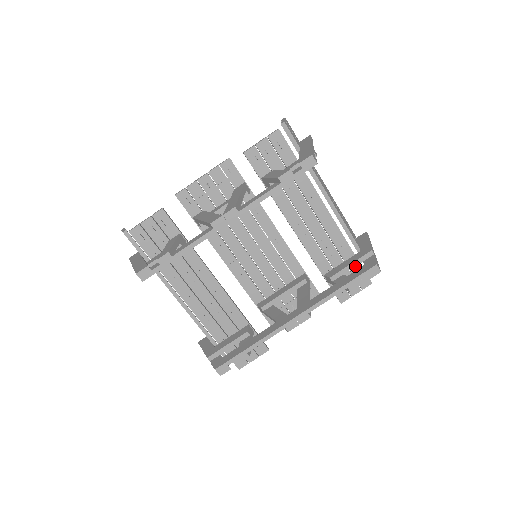
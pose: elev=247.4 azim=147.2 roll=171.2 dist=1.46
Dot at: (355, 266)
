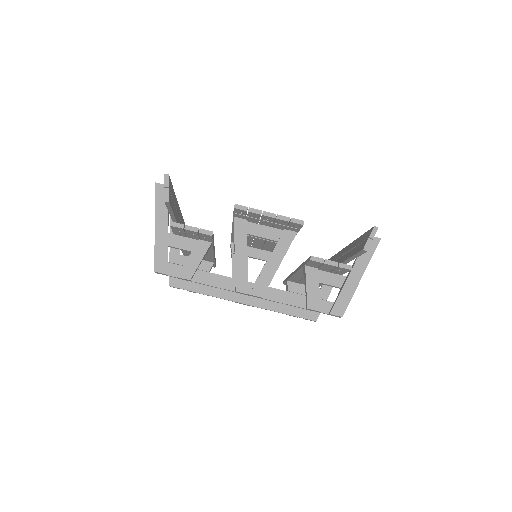
Dot at: occluded
